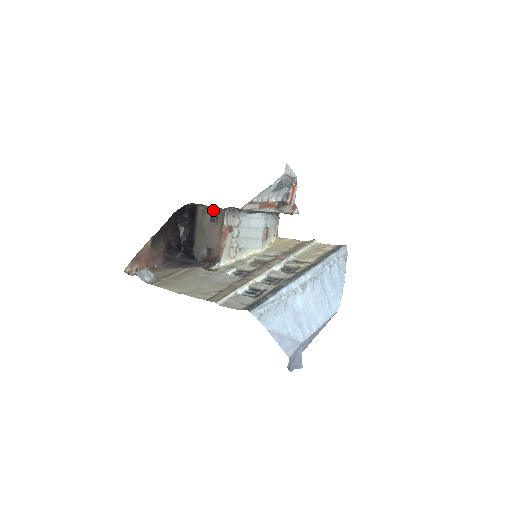
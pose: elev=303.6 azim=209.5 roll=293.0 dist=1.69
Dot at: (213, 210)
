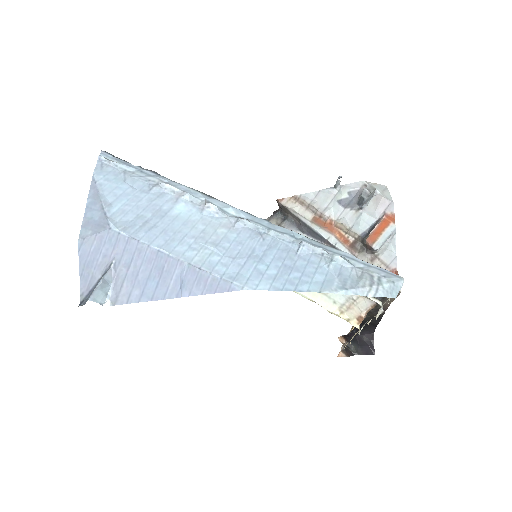
Dot at: occluded
